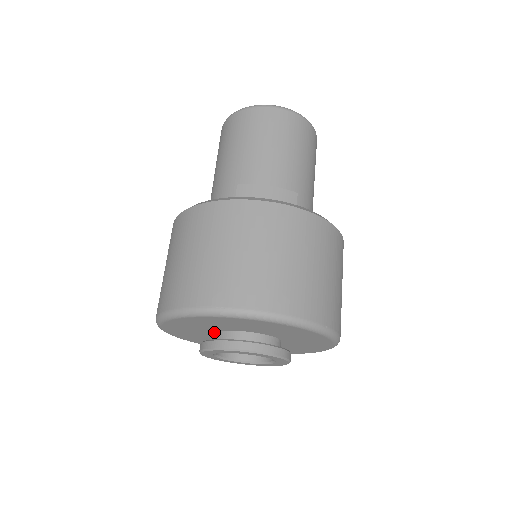
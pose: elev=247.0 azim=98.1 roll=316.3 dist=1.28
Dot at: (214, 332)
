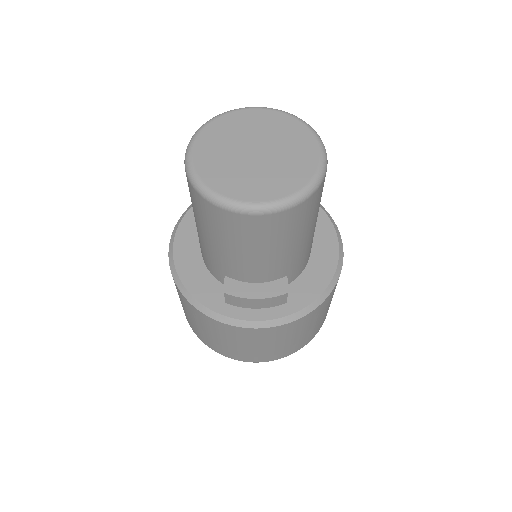
Dot at: occluded
